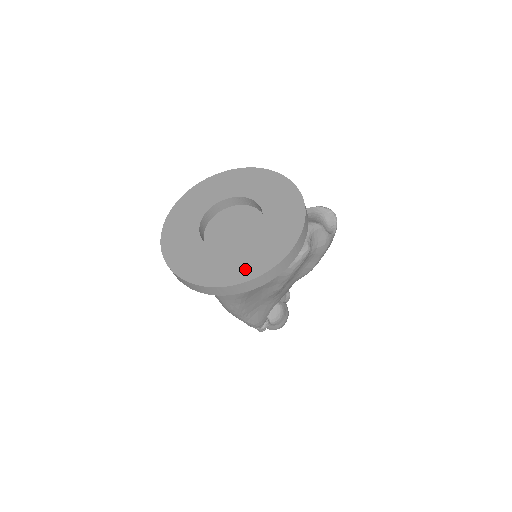
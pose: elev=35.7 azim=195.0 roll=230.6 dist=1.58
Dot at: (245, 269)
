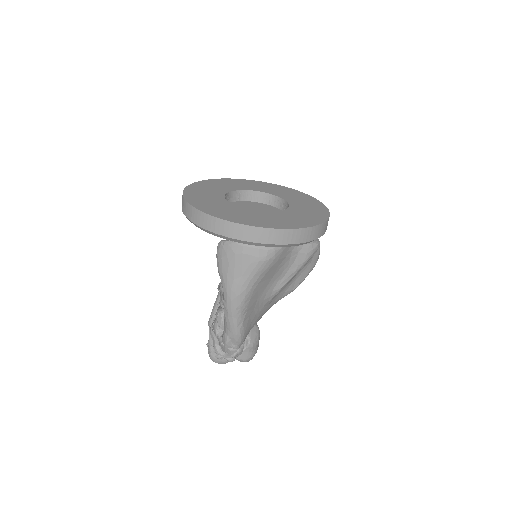
Dot at: (292, 222)
